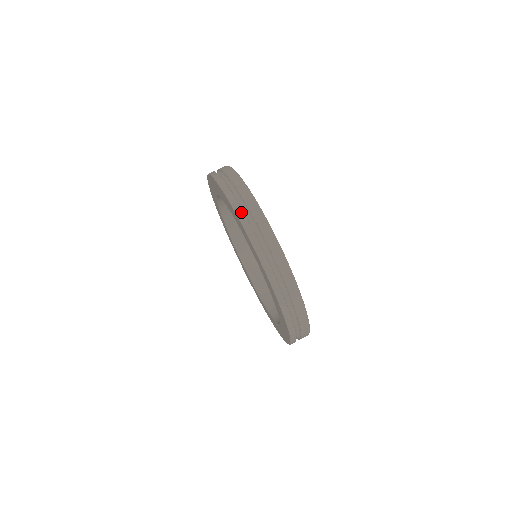
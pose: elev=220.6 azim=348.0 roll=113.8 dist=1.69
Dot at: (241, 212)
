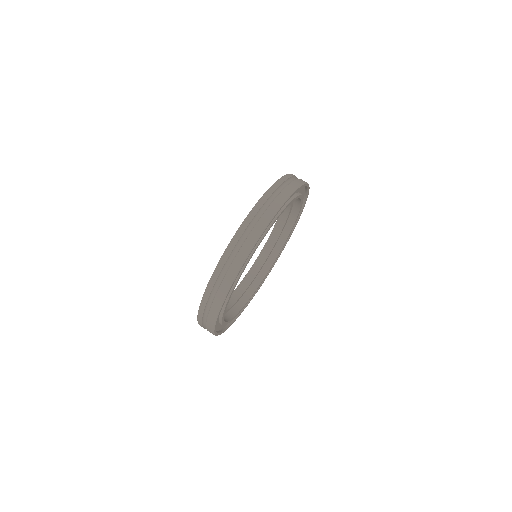
Dot at: (277, 186)
